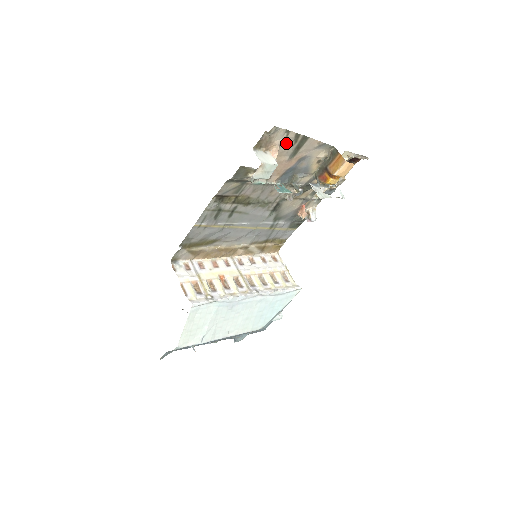
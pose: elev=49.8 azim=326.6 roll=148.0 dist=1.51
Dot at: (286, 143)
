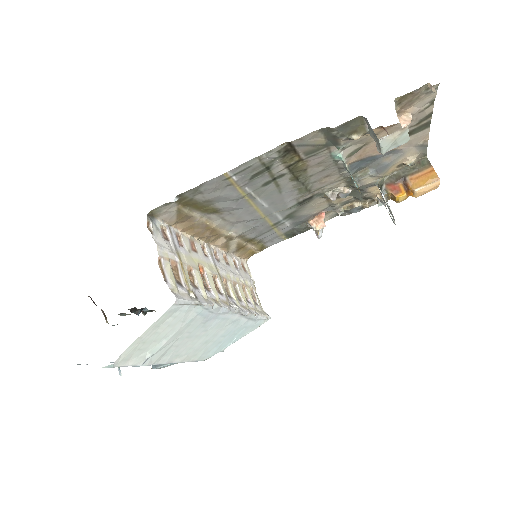
Dot at: (412, 118)
